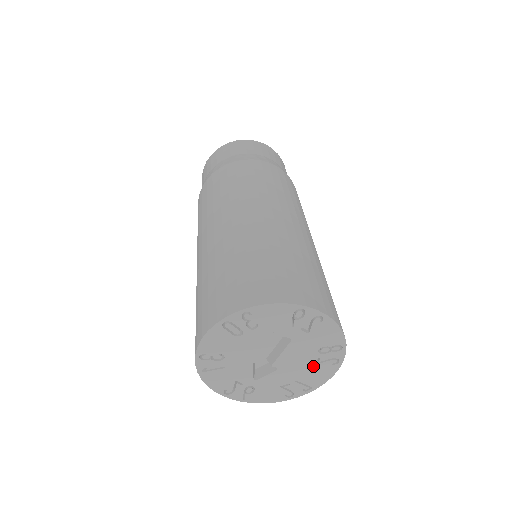
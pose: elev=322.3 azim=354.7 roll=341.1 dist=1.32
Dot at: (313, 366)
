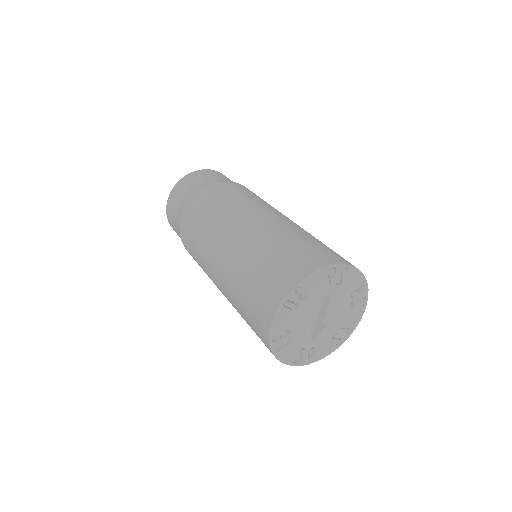
Dot at: (350, 310)
